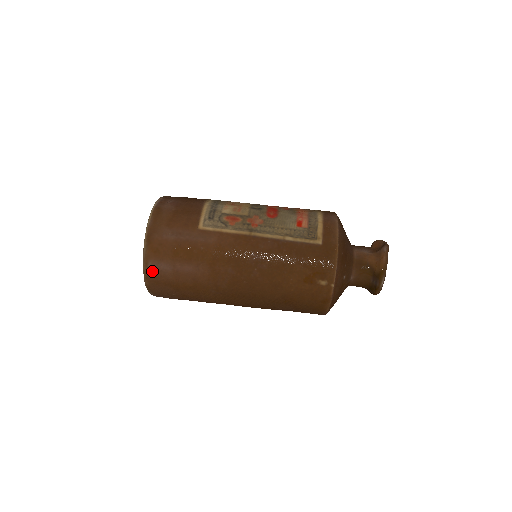
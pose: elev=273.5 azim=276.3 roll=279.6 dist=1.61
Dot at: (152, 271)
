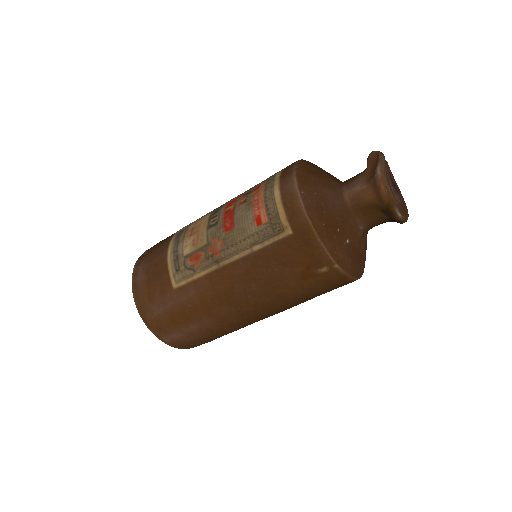
Dot at: (172, 343)
